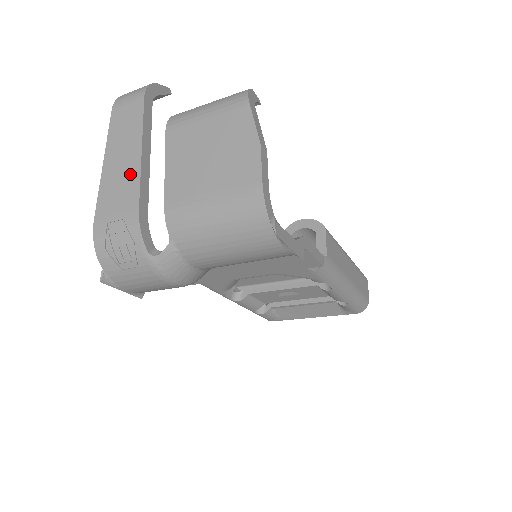
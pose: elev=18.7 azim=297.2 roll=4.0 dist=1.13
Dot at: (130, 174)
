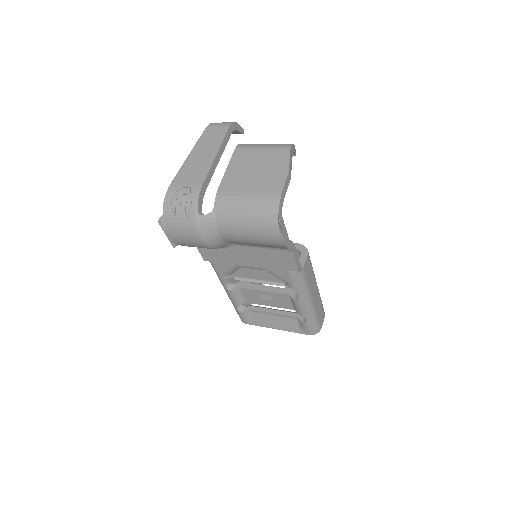
Dot at: (204, 165)
